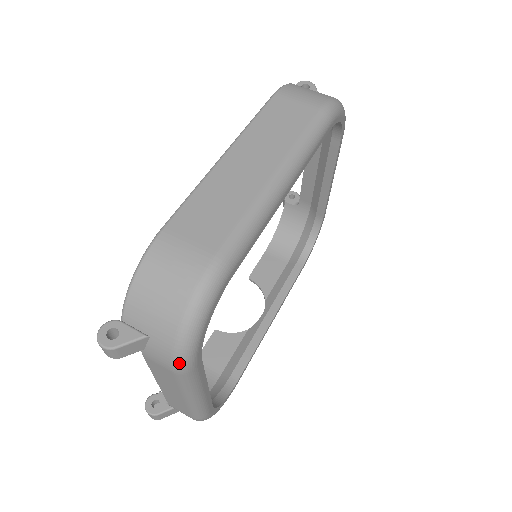
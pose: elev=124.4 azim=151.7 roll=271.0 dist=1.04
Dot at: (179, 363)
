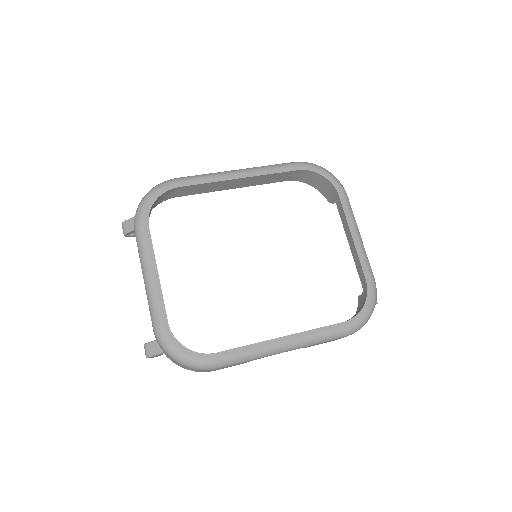
Dot at: (135, 218)
